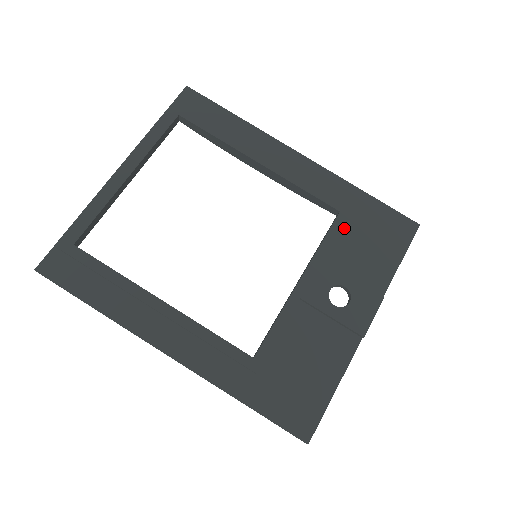
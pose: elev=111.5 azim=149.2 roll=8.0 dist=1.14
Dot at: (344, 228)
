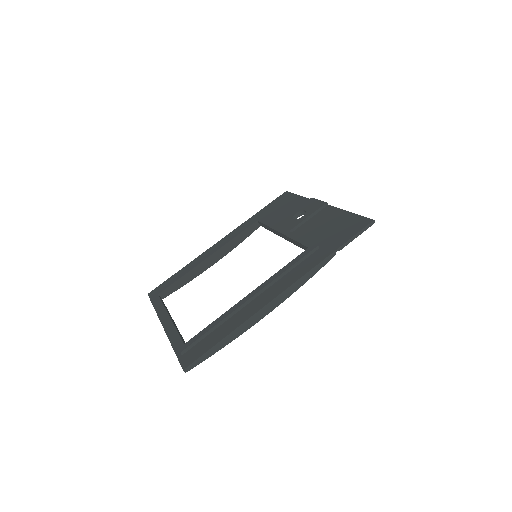
Dot at: (267, 219)
